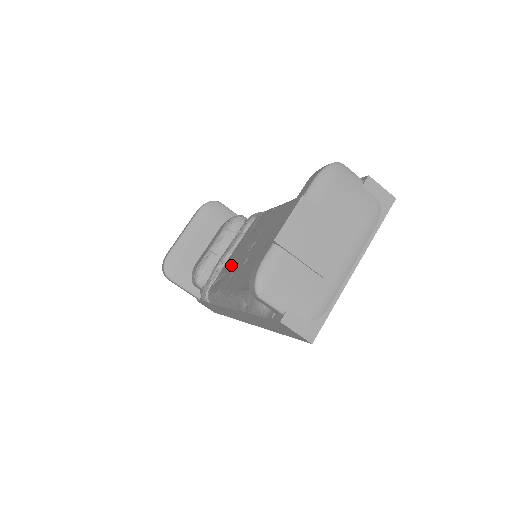
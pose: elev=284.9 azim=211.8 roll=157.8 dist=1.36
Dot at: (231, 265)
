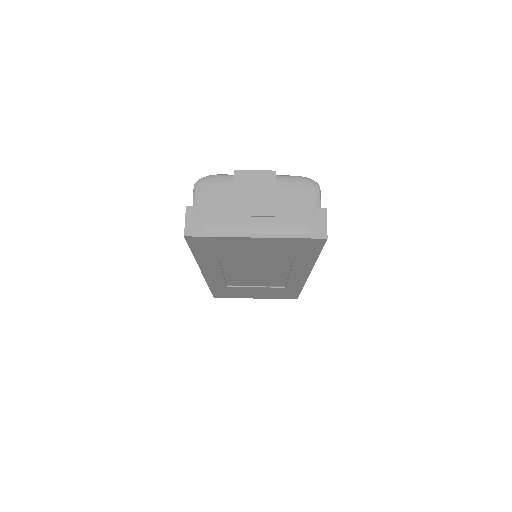
Dot at: occluded
